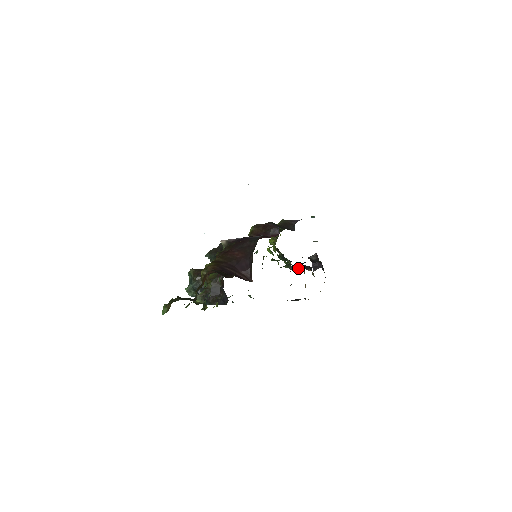
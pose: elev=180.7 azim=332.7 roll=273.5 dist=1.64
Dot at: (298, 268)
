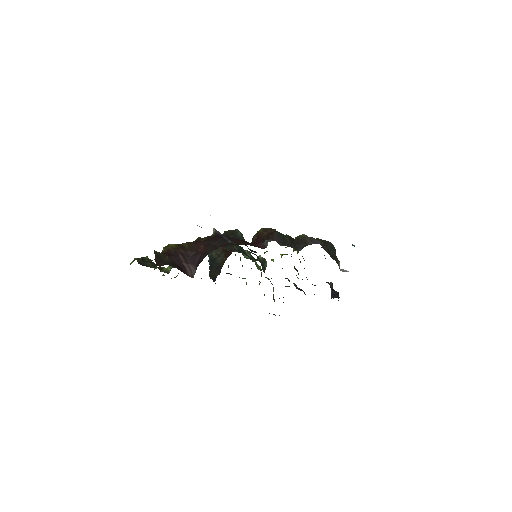
Dot at: (297, 287)
